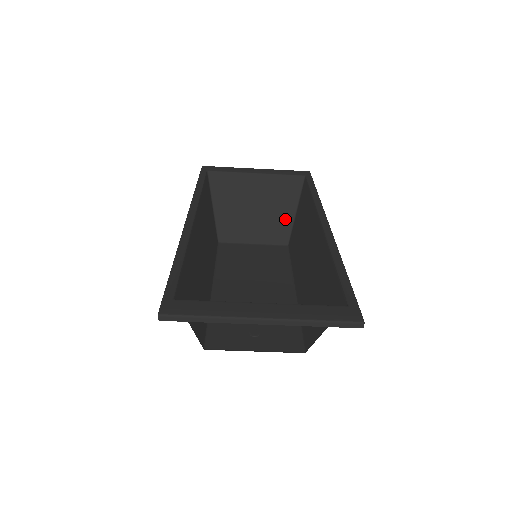
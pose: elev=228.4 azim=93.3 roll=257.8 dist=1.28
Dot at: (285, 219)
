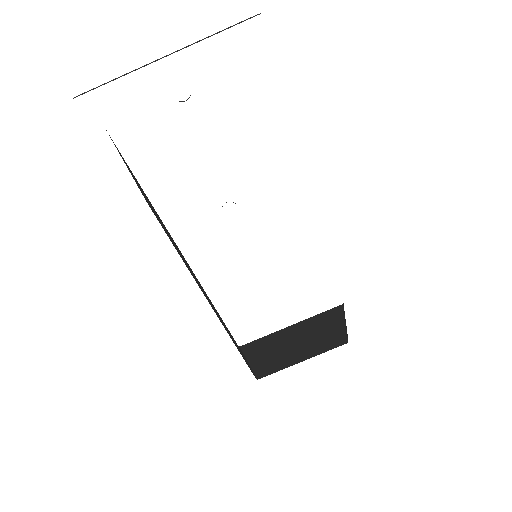
Dot at: (335, 331)
